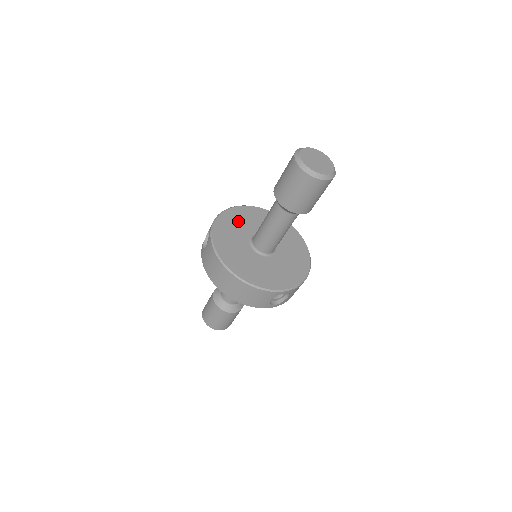
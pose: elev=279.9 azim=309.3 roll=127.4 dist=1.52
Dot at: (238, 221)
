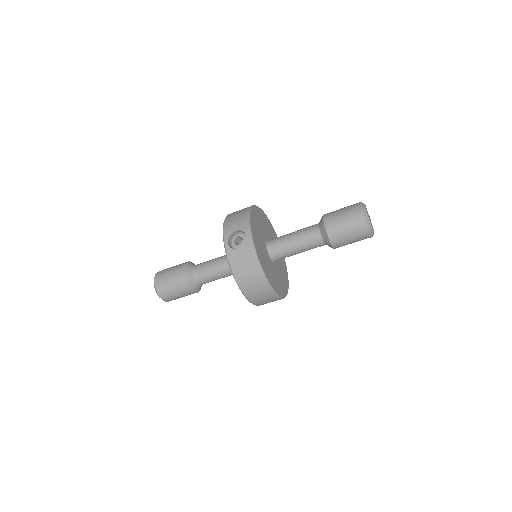
Dot at: (258, 225)
